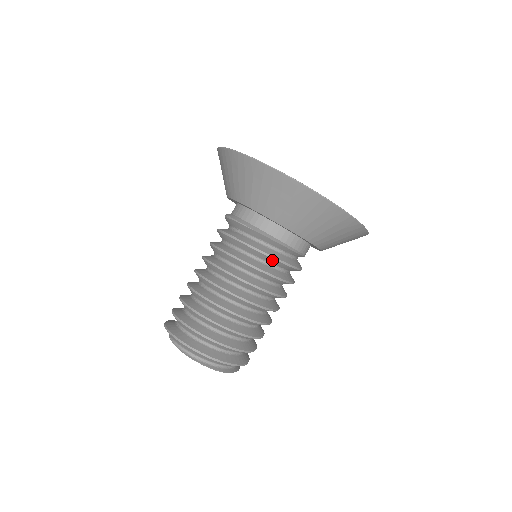
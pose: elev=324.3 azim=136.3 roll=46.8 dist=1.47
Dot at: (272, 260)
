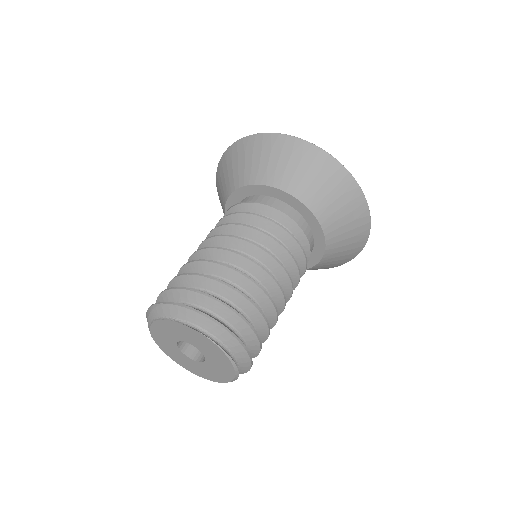
Dot at: (297, 249)
